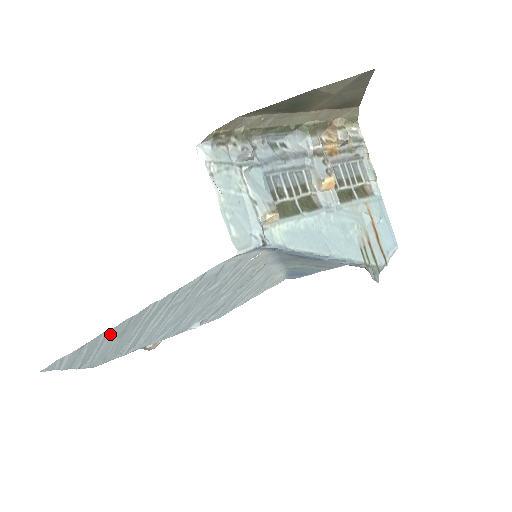
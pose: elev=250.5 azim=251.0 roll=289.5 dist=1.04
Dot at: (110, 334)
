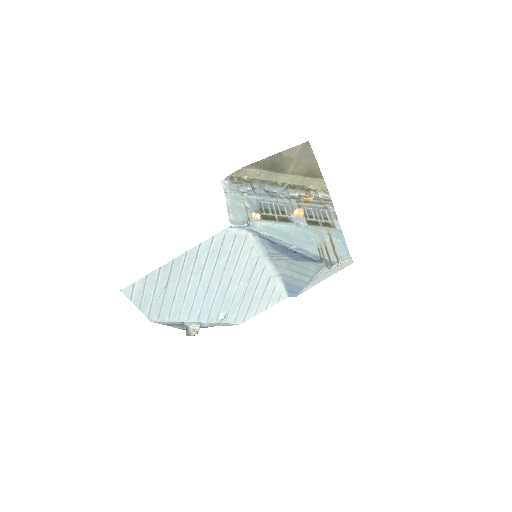
Dot at: (161, 274)
